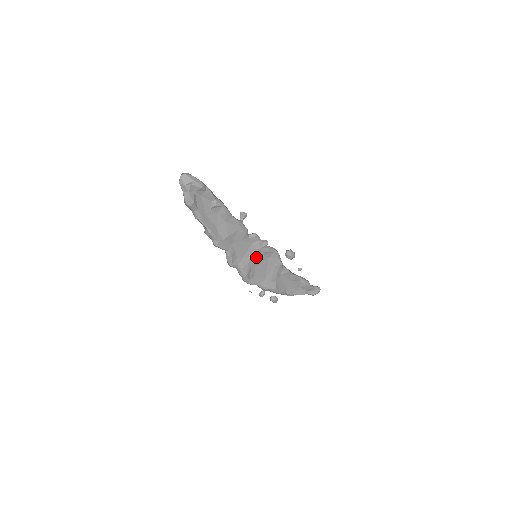
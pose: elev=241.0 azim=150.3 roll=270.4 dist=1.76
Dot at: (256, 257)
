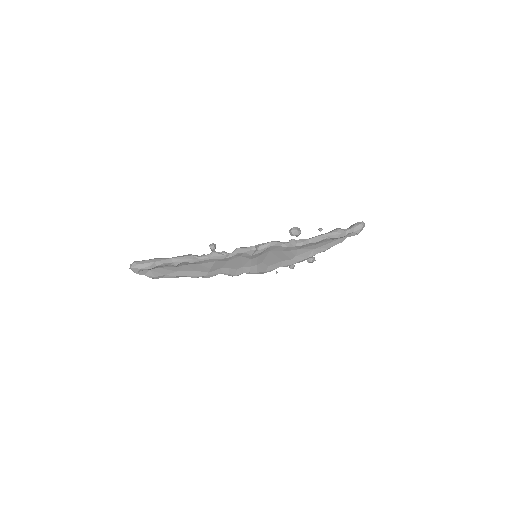
Dot at: (255, 259)
